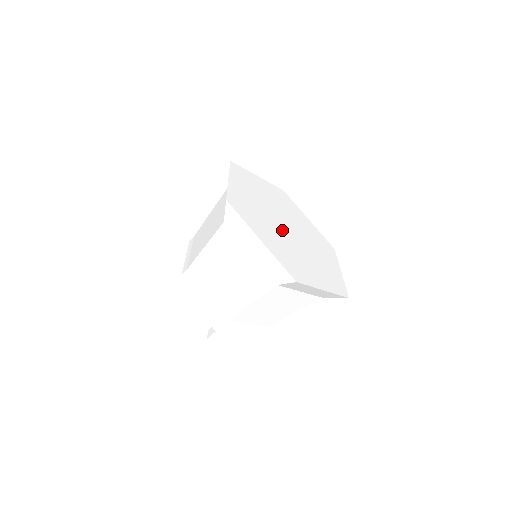
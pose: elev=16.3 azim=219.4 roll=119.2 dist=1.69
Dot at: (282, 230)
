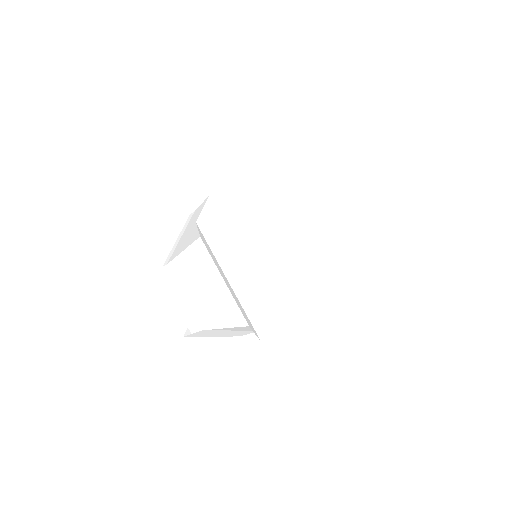
Dot at: (280, 249)
